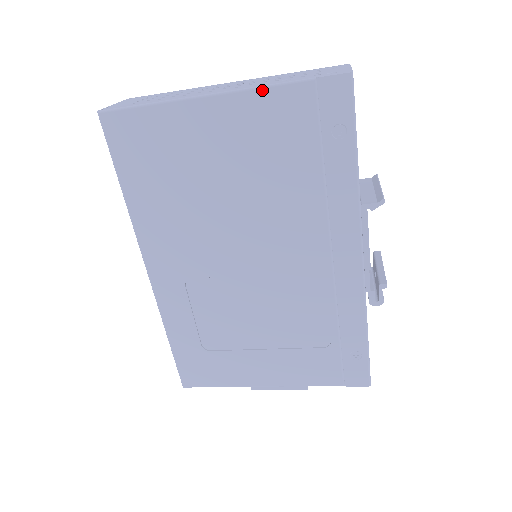
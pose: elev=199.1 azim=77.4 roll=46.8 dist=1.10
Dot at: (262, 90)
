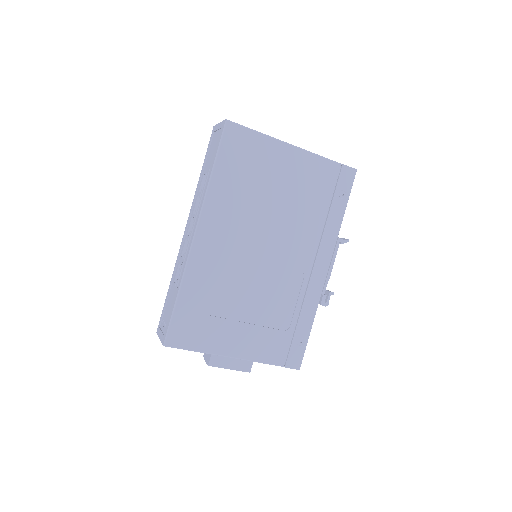
Dot at: (317, 156)
